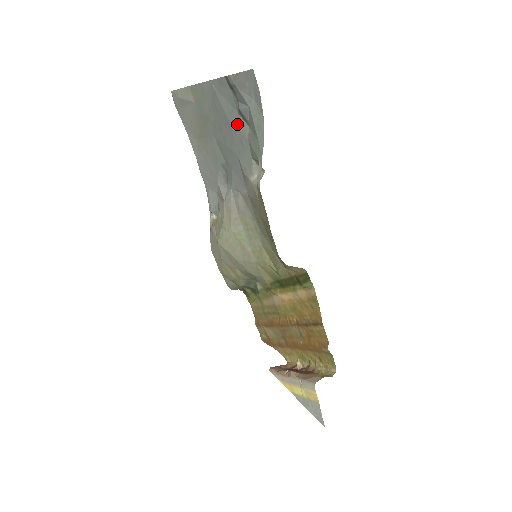
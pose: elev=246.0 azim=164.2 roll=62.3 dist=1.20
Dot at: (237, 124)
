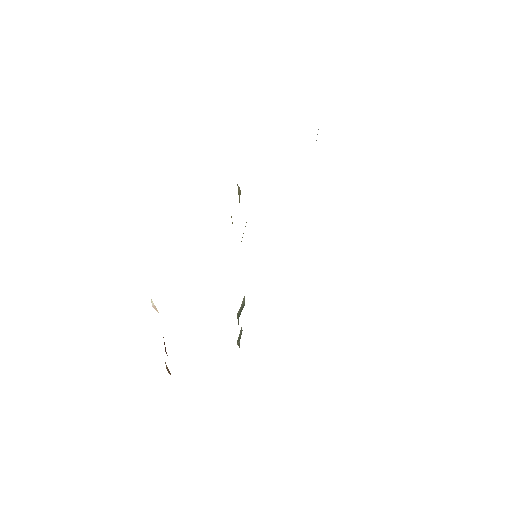
Dot at: occluded
